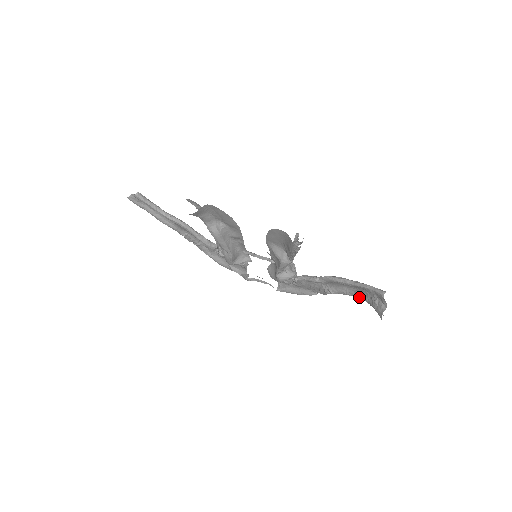
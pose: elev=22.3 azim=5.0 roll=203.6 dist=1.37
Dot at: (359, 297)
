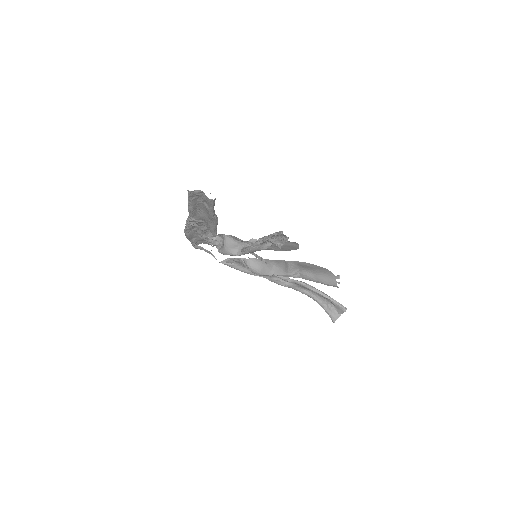
Dot at: (312, 298)
